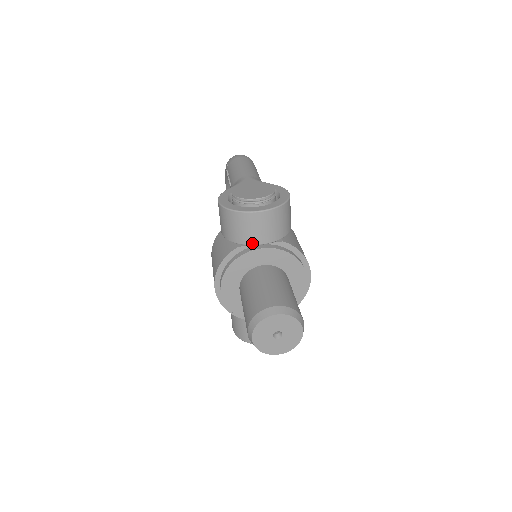
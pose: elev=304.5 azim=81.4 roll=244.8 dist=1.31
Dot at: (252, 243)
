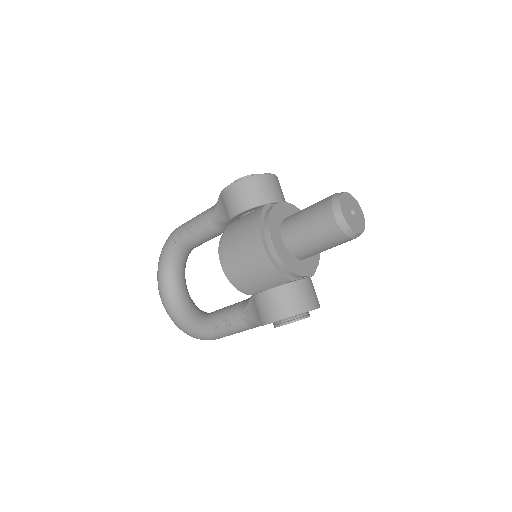
Dot at: (274, 200)
